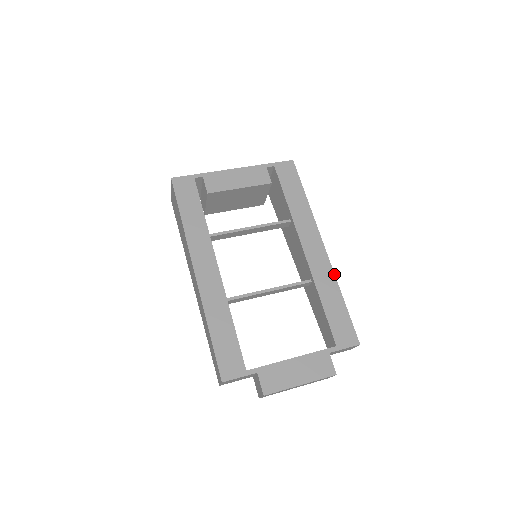
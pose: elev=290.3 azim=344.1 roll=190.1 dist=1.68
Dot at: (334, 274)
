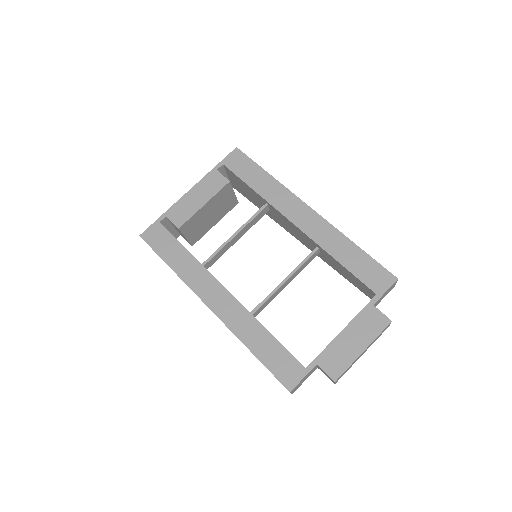
Dot at: (335, 228)
